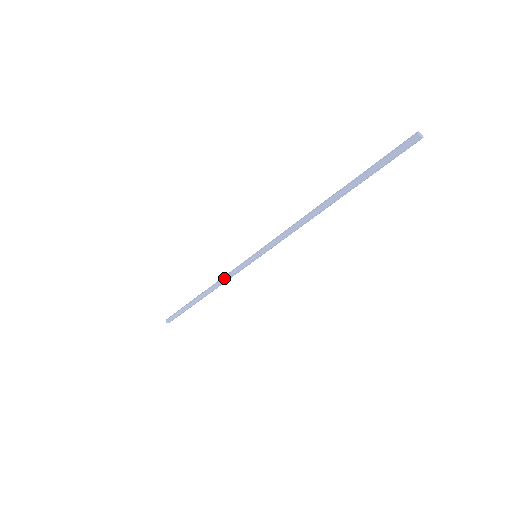
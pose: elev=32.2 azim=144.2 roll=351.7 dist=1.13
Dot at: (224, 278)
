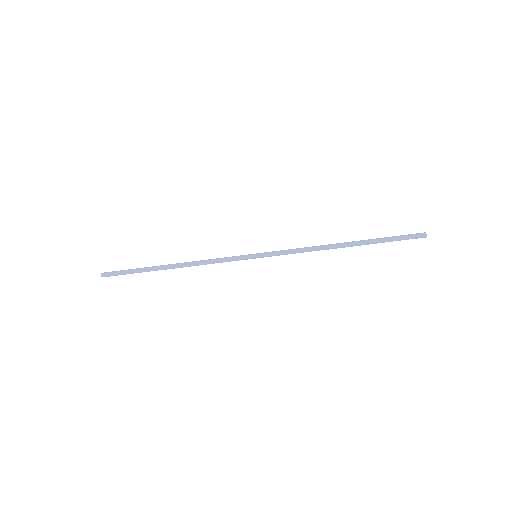
Dot at: (211, 259)
